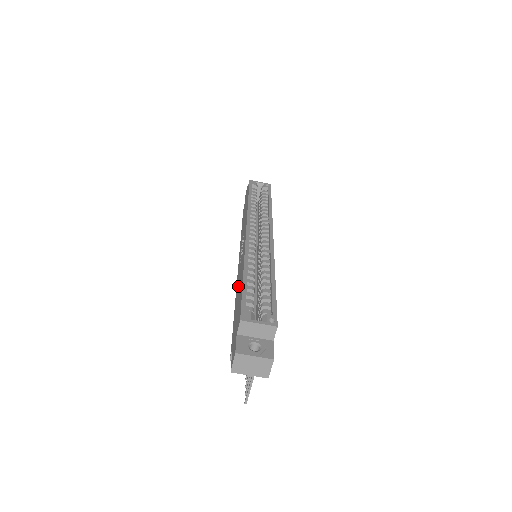
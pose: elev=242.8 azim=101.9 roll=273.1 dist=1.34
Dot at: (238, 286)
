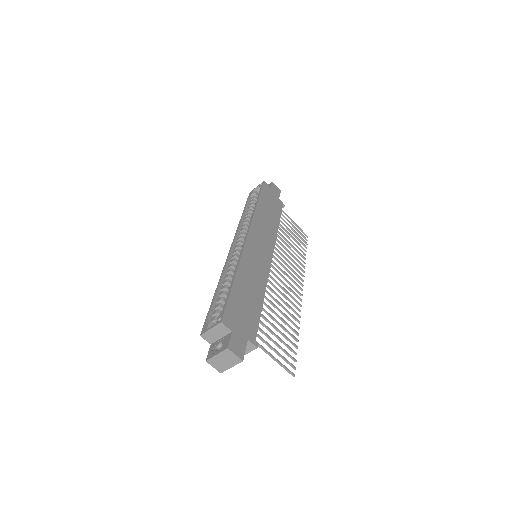
Dot at: occluded
